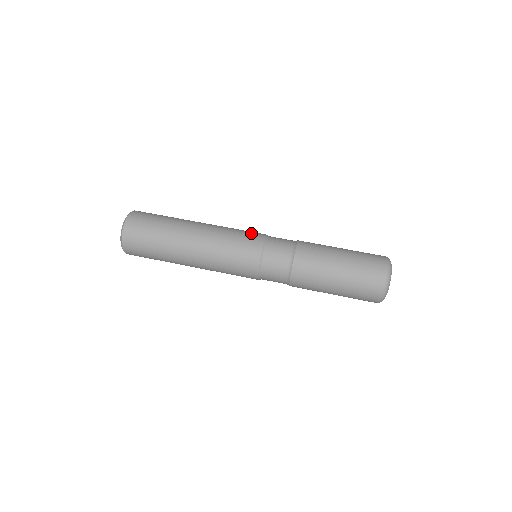
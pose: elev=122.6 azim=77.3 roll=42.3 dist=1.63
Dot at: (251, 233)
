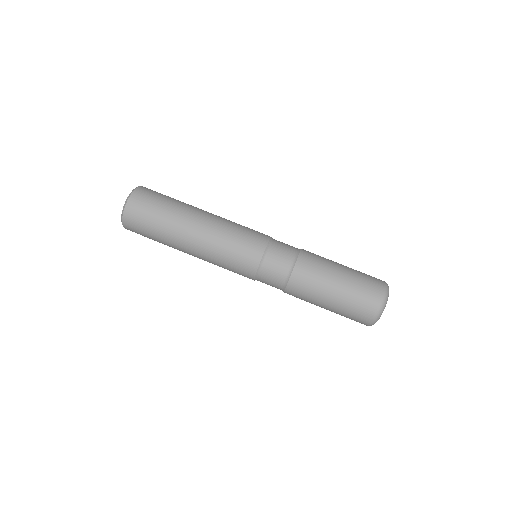
Dot at: (254, 235)
